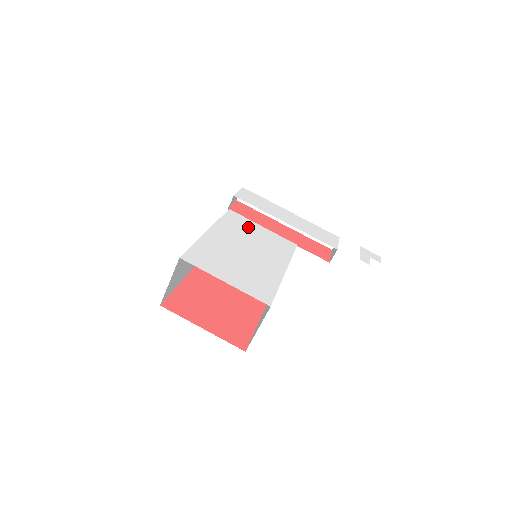
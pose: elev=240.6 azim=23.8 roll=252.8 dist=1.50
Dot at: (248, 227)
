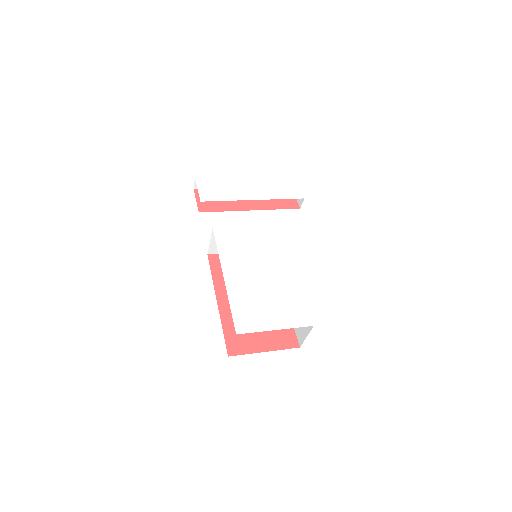
Dot at: (240, 240)
